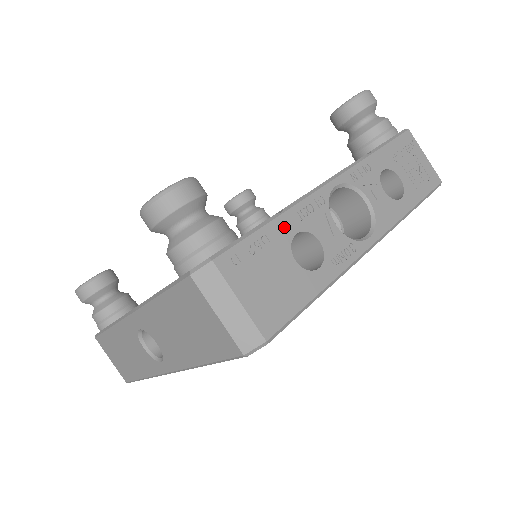
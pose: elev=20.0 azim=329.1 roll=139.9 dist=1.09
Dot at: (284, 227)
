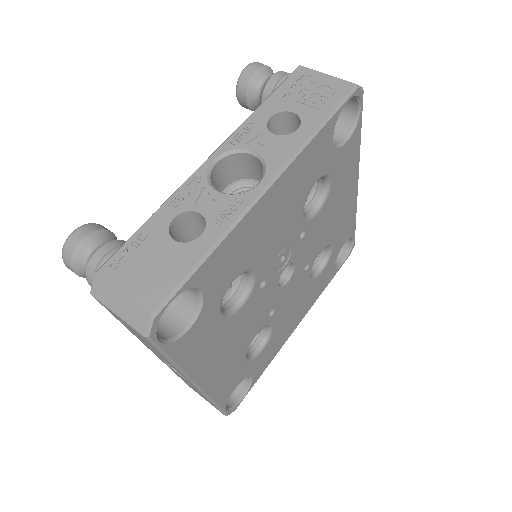
Dot at: (160, 219)
